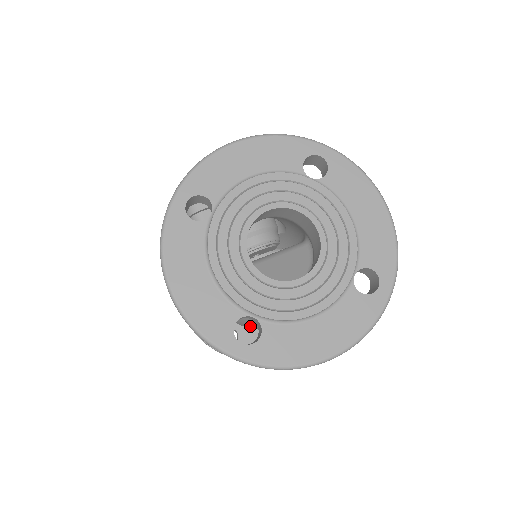
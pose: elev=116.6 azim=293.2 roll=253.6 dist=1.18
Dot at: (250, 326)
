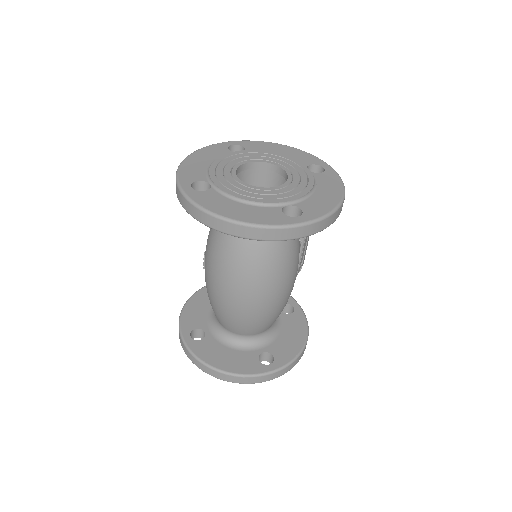
Dot at: (212, 270)
